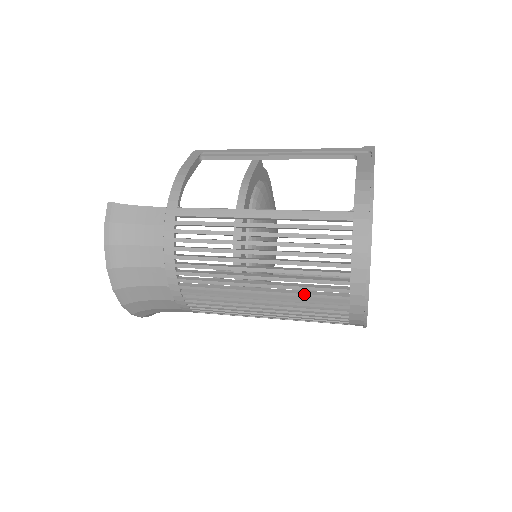
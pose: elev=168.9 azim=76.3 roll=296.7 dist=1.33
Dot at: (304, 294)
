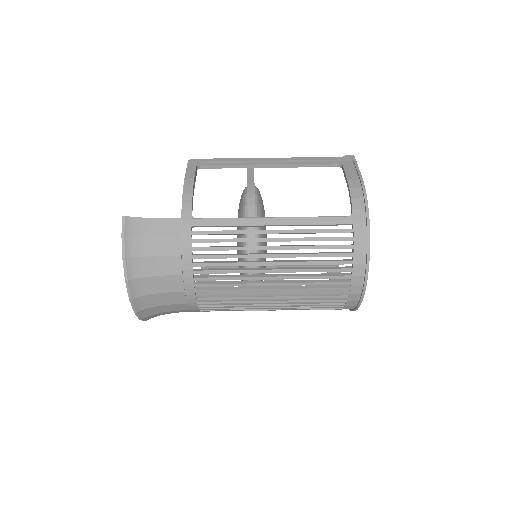
Dot at: (311, 288)
